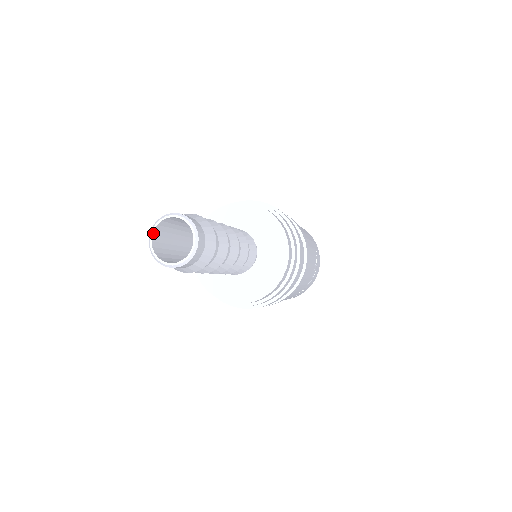
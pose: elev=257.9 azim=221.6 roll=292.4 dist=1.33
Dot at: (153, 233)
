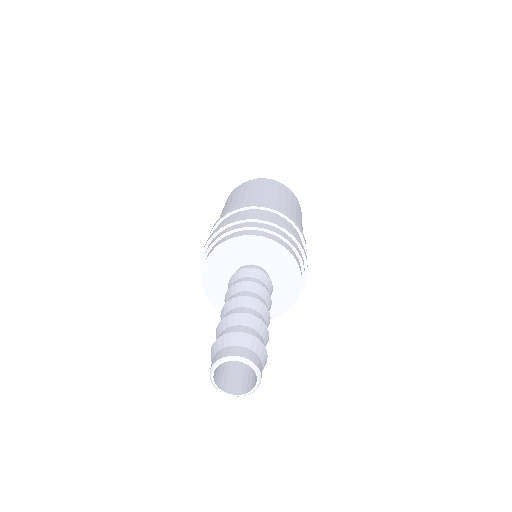
Dot at: (214, 370)
